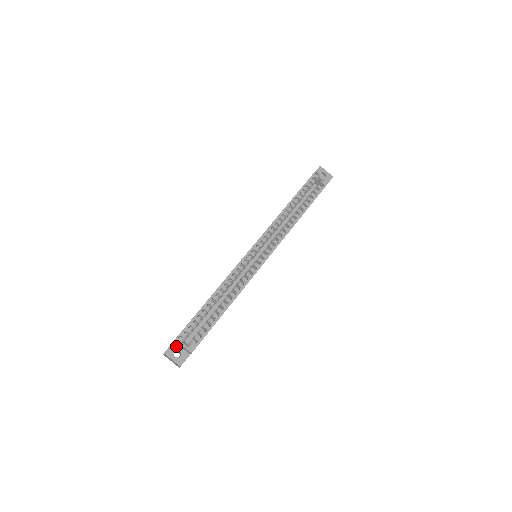
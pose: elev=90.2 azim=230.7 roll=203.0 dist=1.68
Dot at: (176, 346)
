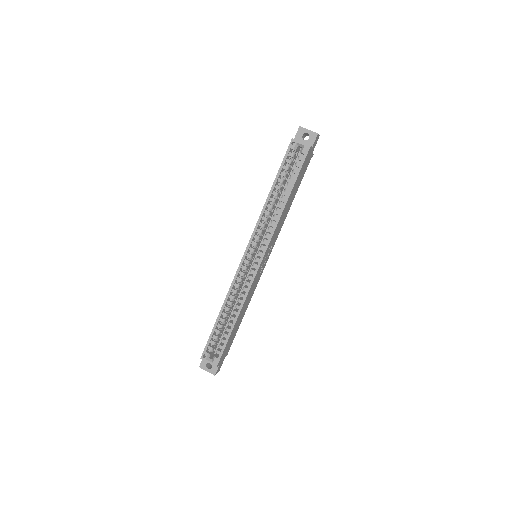
Dot at: occluded
